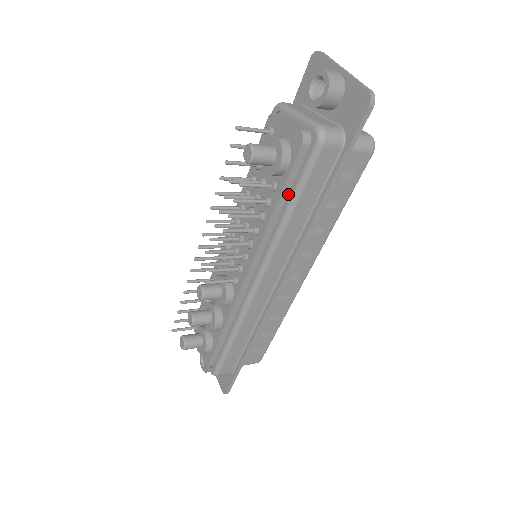
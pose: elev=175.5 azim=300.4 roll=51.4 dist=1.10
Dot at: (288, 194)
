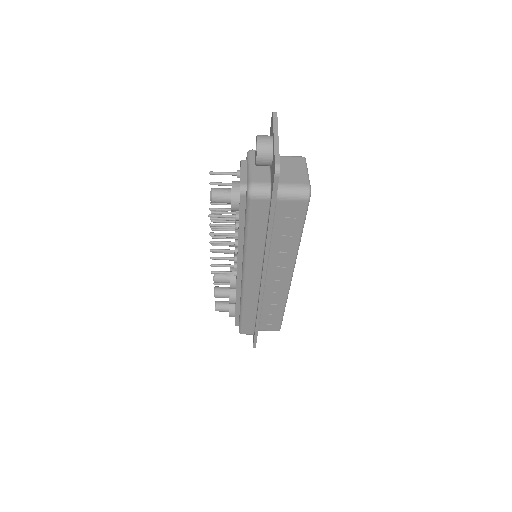
Dot at: occluded
